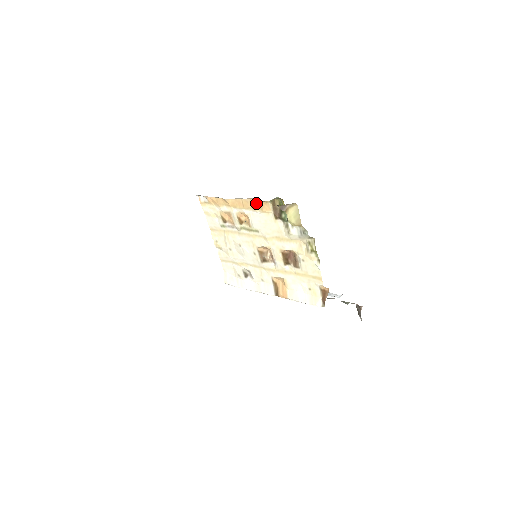
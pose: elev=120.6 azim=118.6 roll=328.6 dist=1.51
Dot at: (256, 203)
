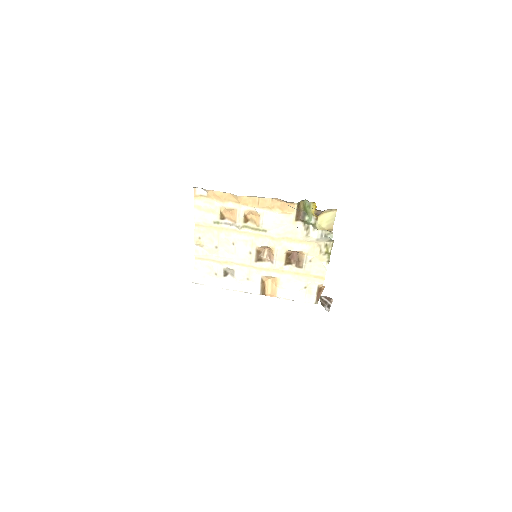
Dot at: (277, 203)
